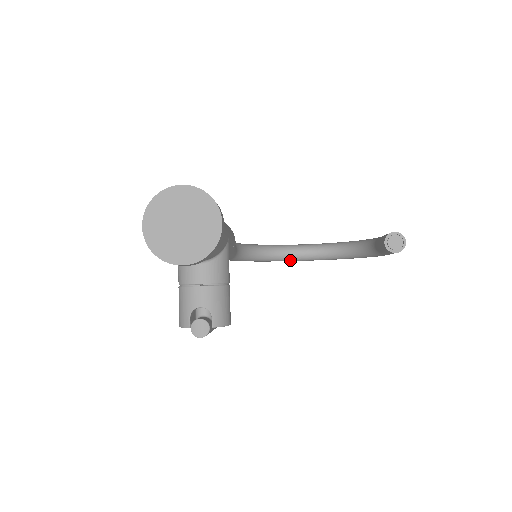
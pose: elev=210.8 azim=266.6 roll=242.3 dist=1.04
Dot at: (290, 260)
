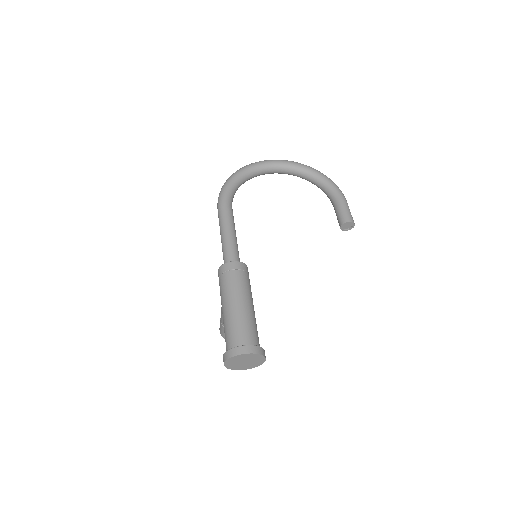
Dot at: occluded
